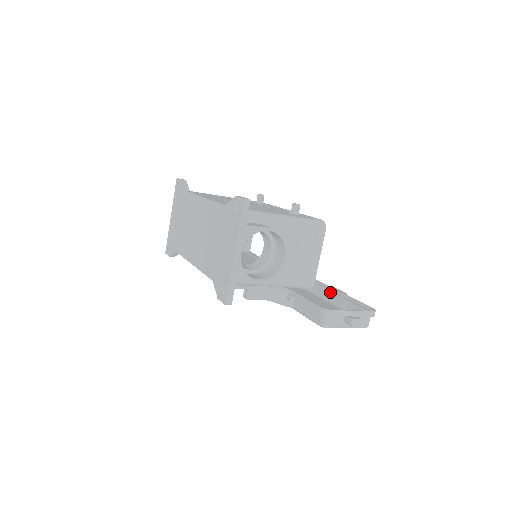
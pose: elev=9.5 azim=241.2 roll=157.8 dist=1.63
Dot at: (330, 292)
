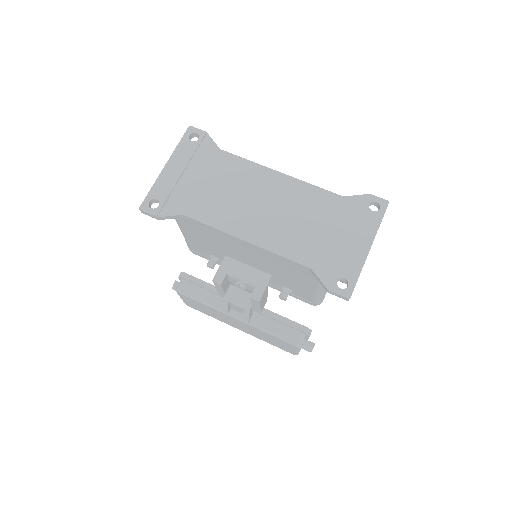
Dot at: occluded
